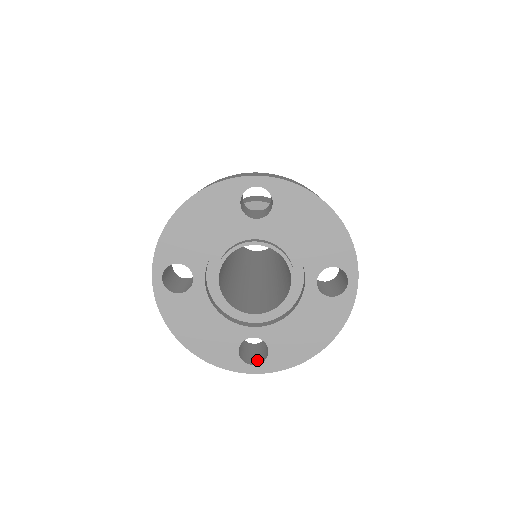
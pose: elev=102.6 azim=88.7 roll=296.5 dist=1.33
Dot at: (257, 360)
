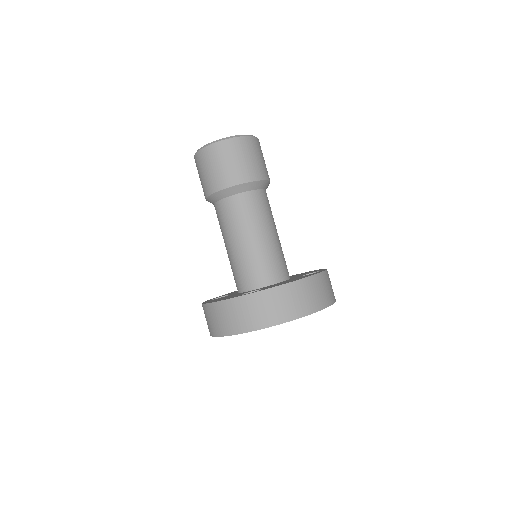
Dot at: occluded
